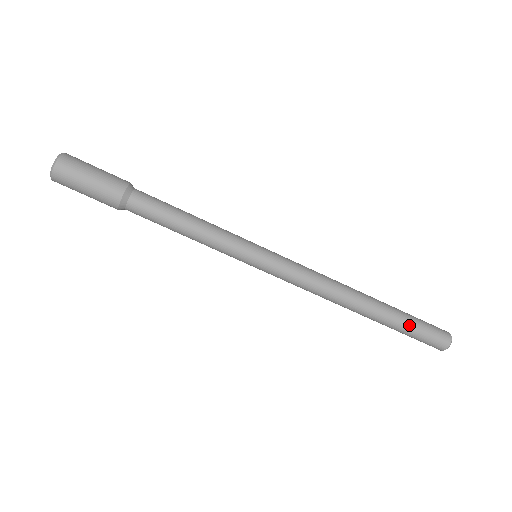
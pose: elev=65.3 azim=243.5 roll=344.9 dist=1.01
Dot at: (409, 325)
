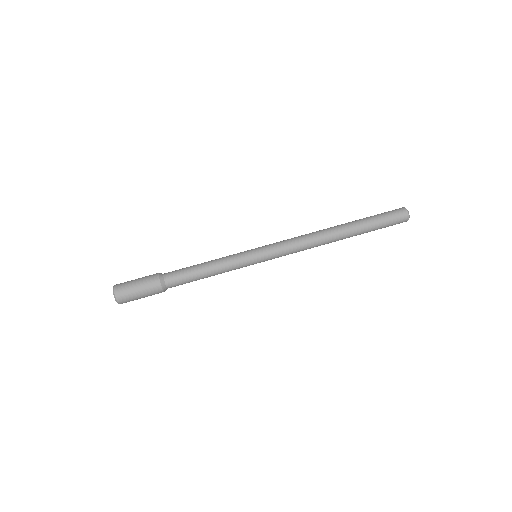
Dot at: (374, 221)
